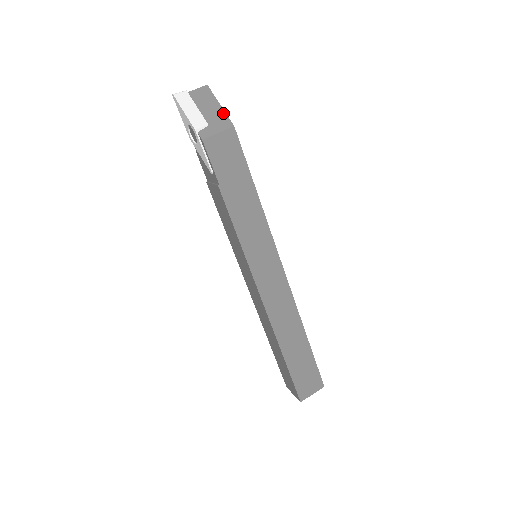
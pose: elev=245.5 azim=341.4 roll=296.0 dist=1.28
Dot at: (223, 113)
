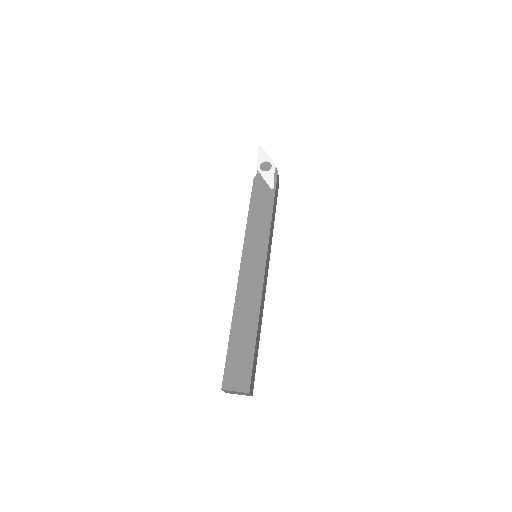
Dot at: occluded
